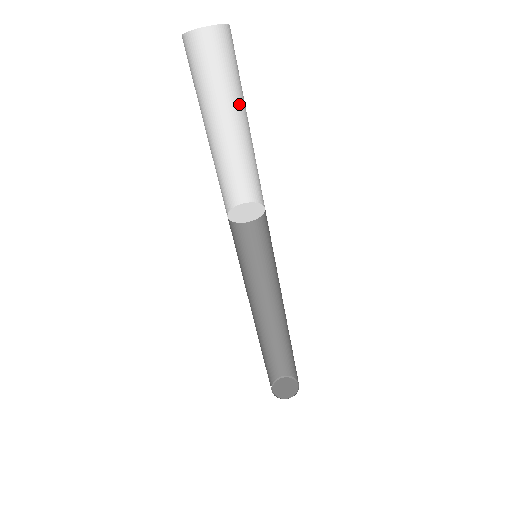
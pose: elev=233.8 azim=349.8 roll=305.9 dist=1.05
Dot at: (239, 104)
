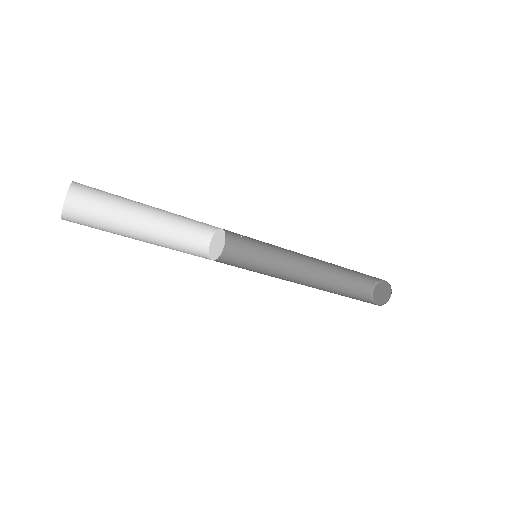
Dot at: (138, 202)
